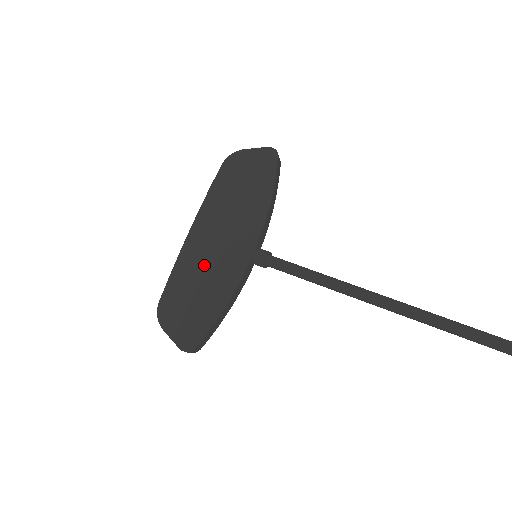
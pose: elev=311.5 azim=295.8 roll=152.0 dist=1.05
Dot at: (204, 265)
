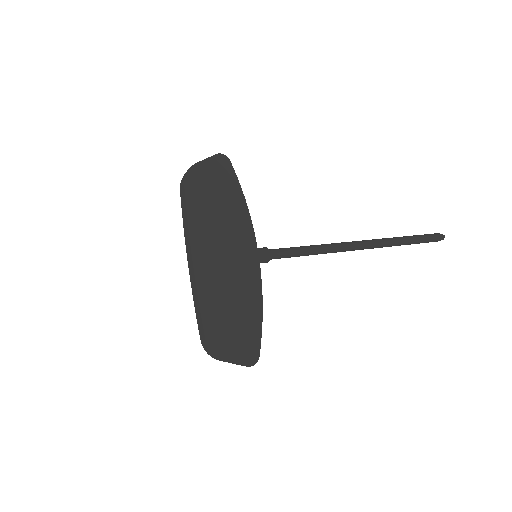
Dot at: (225, 286)
